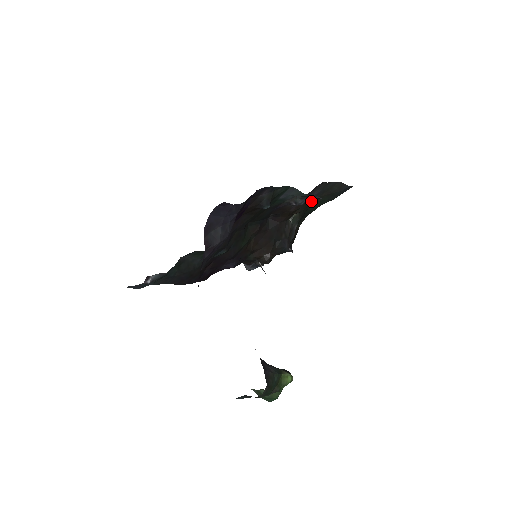
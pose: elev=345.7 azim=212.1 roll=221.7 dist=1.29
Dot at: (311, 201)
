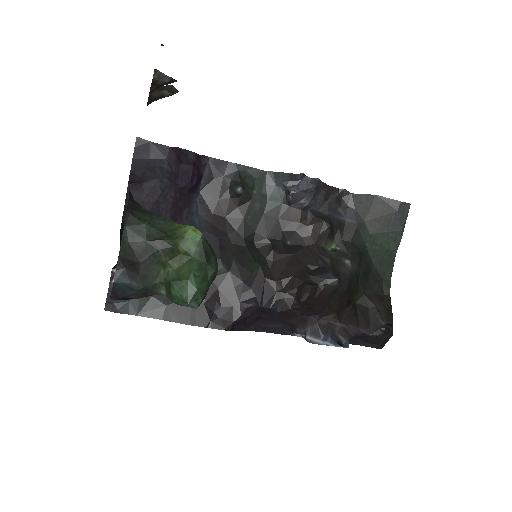
Dot at: (353, 228)
